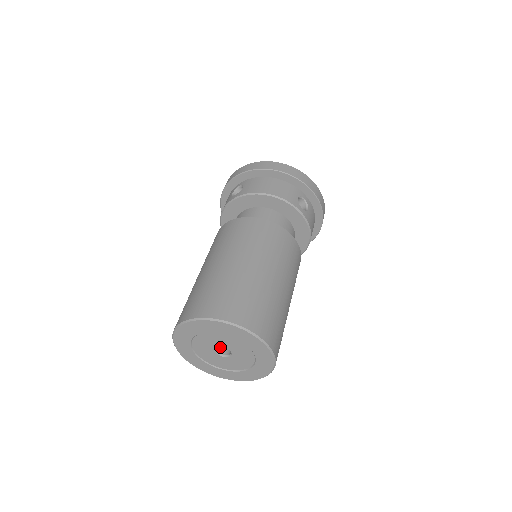
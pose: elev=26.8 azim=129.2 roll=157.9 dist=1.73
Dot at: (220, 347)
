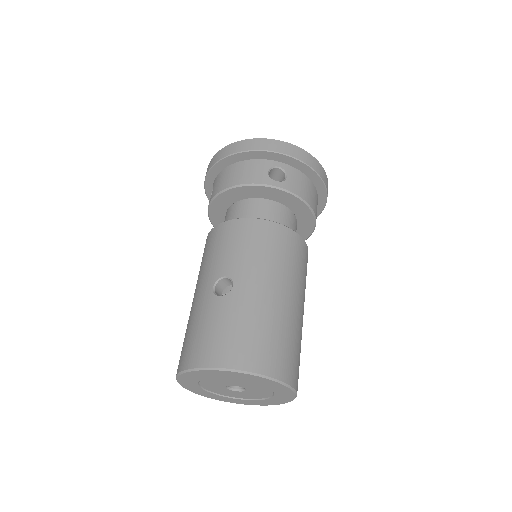
Dot at: occluded
